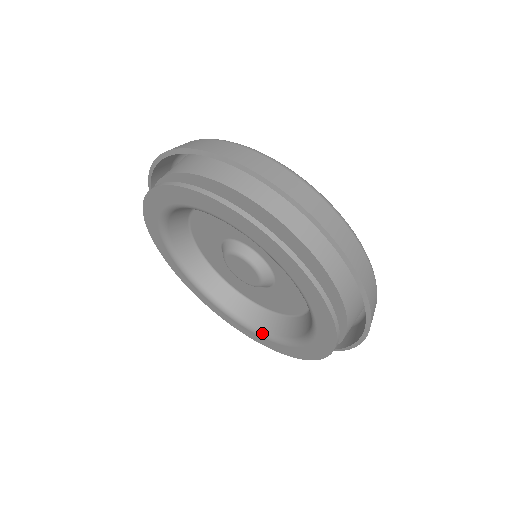
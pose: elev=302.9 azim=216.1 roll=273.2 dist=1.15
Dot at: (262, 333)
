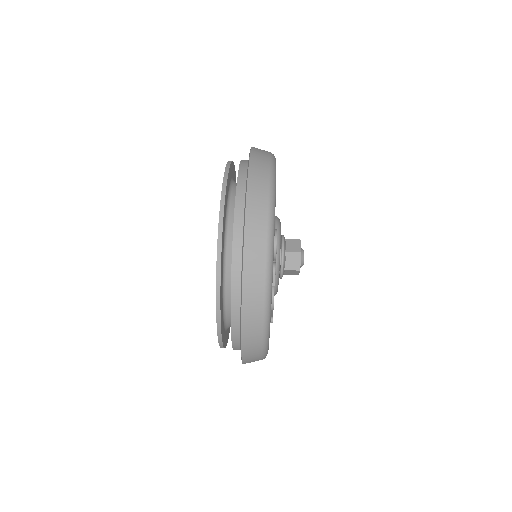
Dot at: occluded
